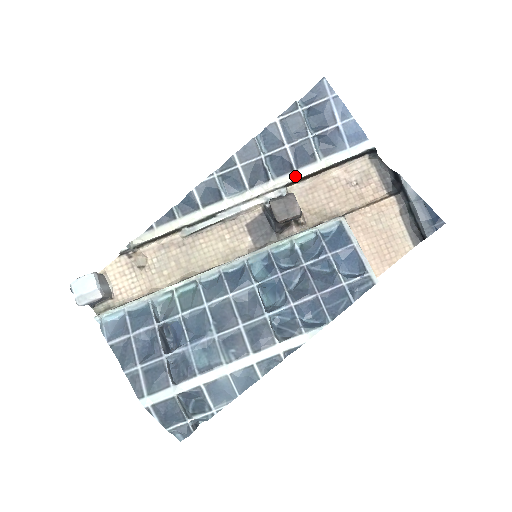
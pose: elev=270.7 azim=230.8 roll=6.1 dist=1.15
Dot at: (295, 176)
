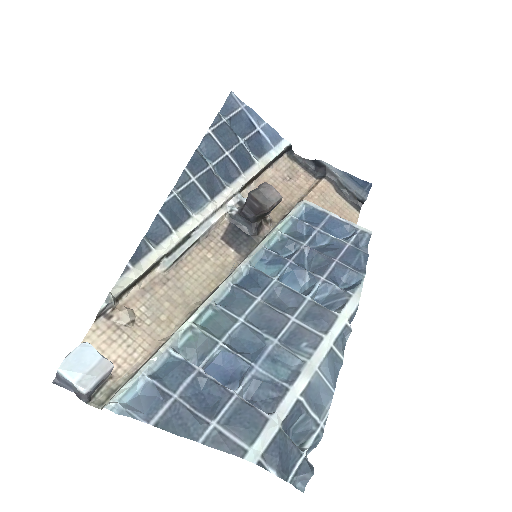
Dot at: (245, 179)
